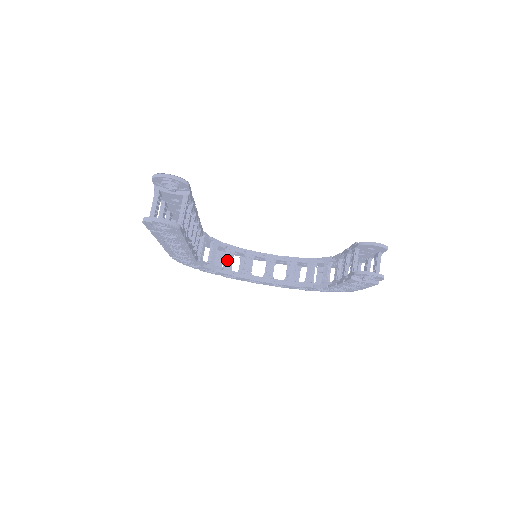
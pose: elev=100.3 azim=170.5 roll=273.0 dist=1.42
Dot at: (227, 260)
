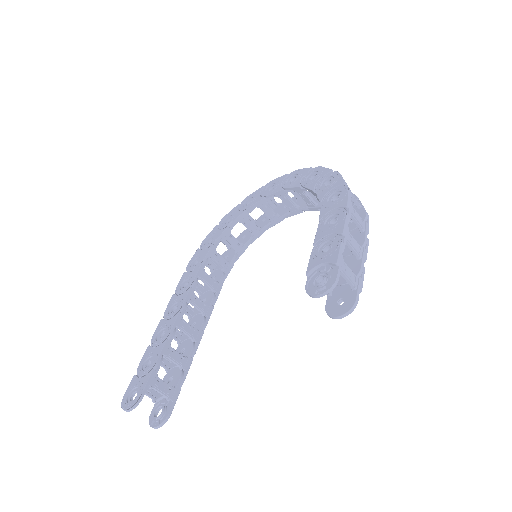
Dot at: (248, 228)
